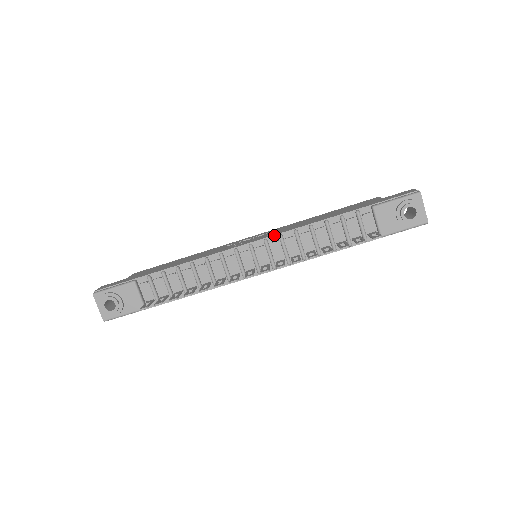
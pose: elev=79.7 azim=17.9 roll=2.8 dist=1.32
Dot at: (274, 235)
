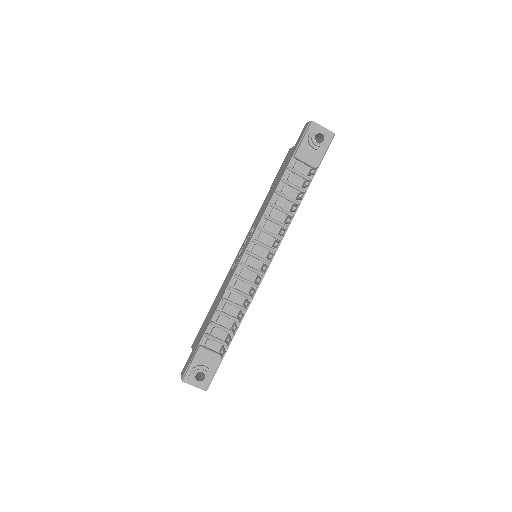
Dot at: (255, 232)
